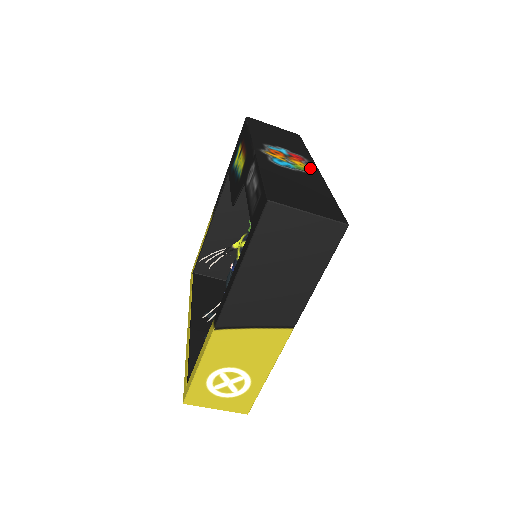
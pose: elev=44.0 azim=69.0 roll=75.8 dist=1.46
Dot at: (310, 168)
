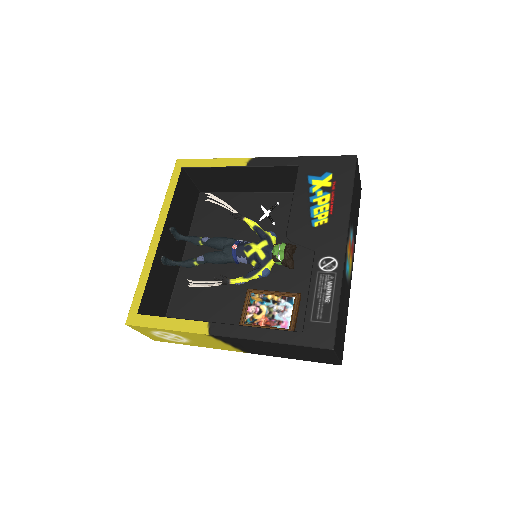
Dot at: occluded
